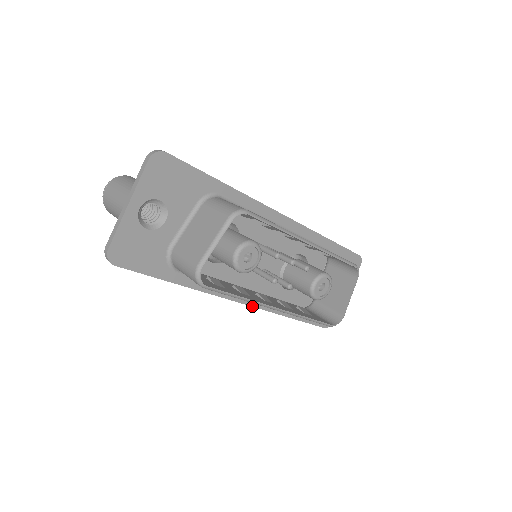
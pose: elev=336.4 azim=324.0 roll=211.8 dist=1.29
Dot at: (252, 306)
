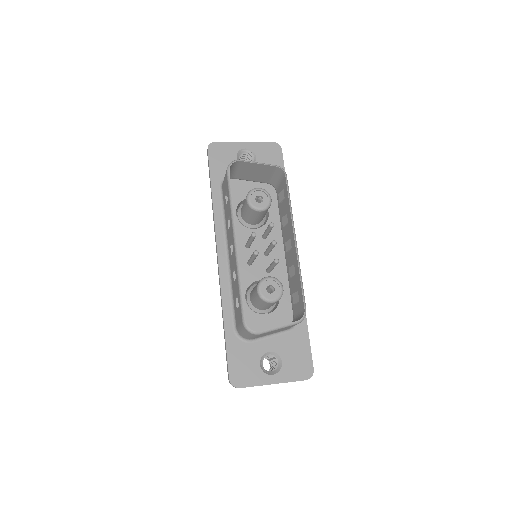
Dot at: (219, 268)
